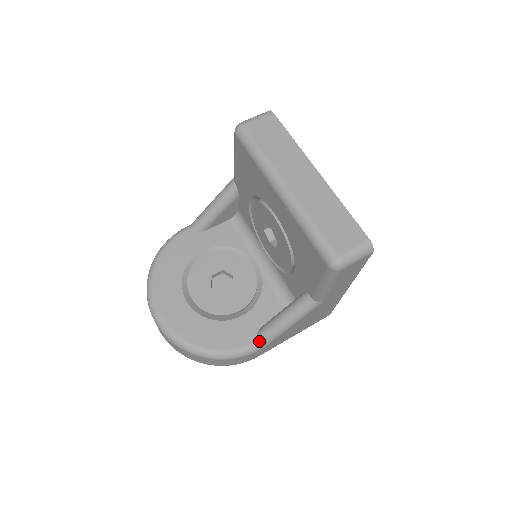
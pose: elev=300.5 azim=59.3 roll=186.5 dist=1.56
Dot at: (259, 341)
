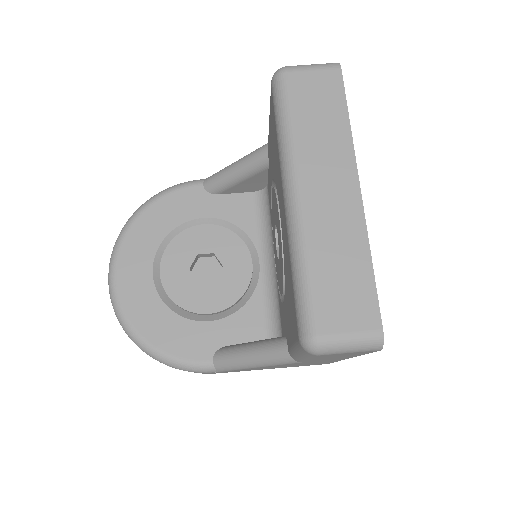
Dot at: (213, 363)
